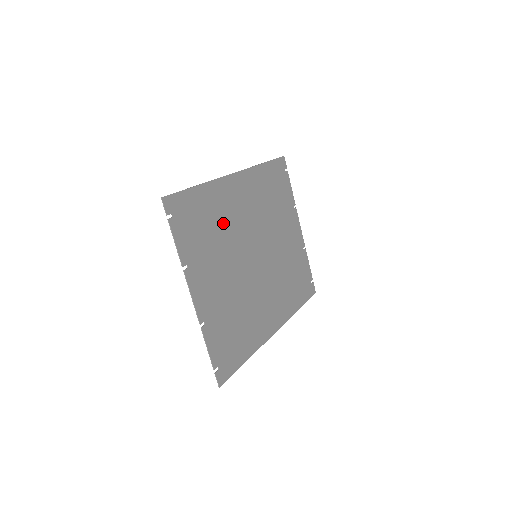
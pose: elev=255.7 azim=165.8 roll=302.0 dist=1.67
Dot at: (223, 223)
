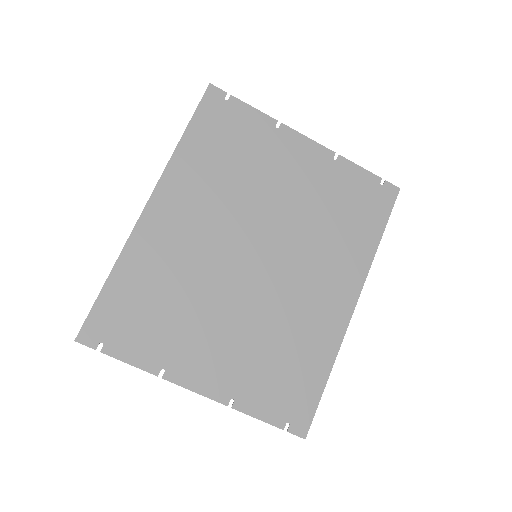
Dot at: (176, 275)
